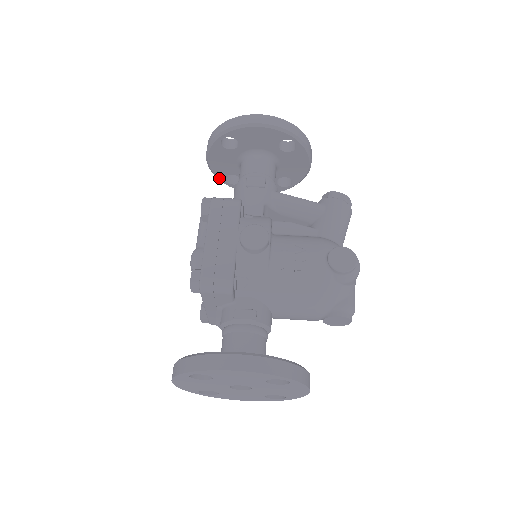
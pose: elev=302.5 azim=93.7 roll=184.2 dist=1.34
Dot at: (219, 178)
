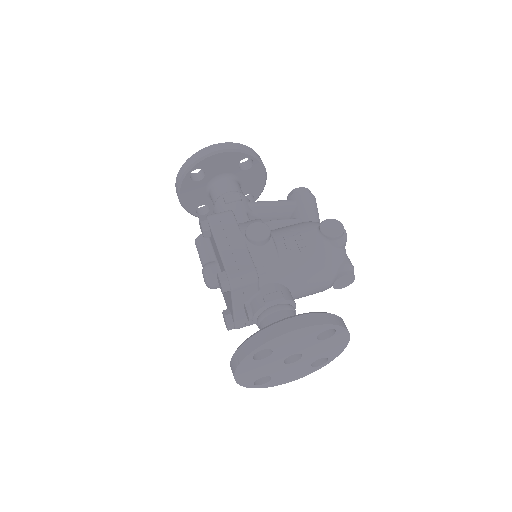
Dot at: (191, 212)
